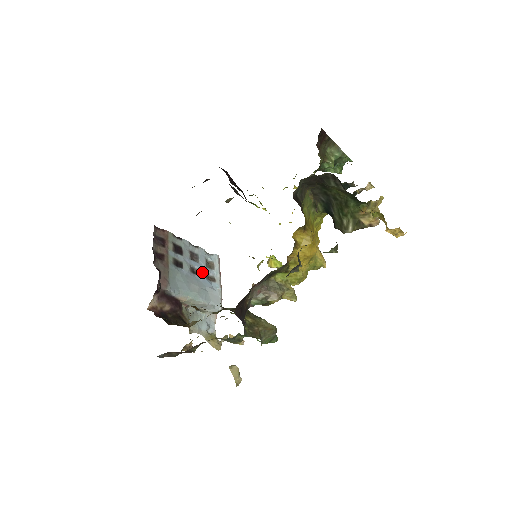
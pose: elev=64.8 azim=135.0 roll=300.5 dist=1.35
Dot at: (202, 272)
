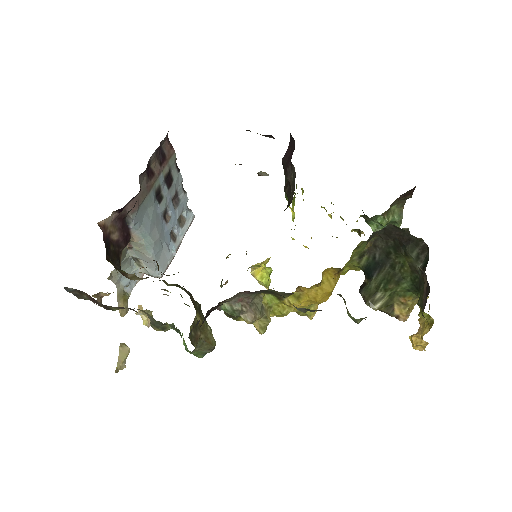
Dot at: (171, 222)
